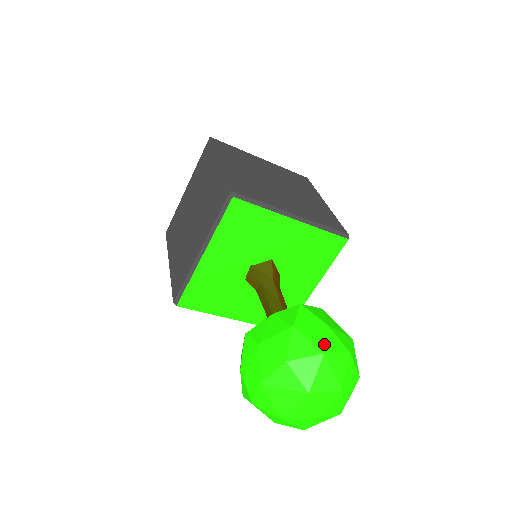
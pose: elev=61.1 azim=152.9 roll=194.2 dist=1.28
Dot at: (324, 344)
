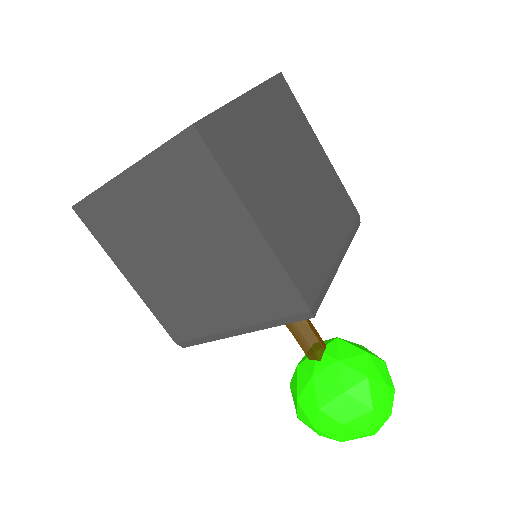
Dot at: (389, 407)
